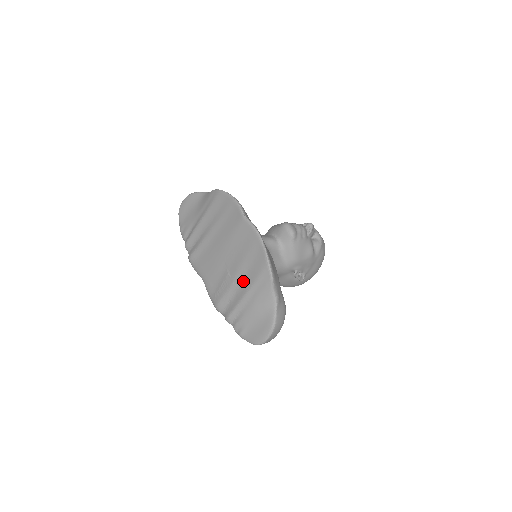
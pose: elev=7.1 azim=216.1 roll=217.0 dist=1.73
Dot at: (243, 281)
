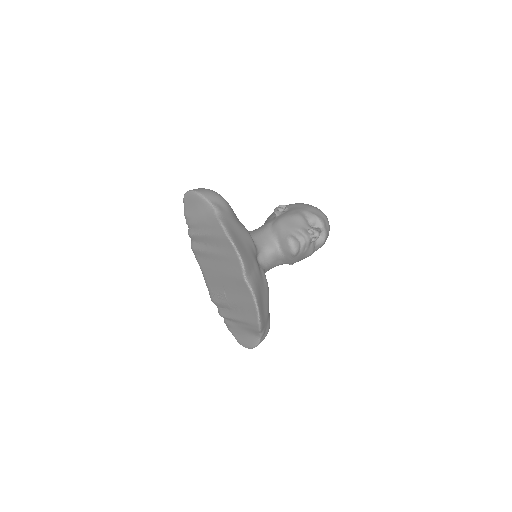
Dot at: (236, 311)
